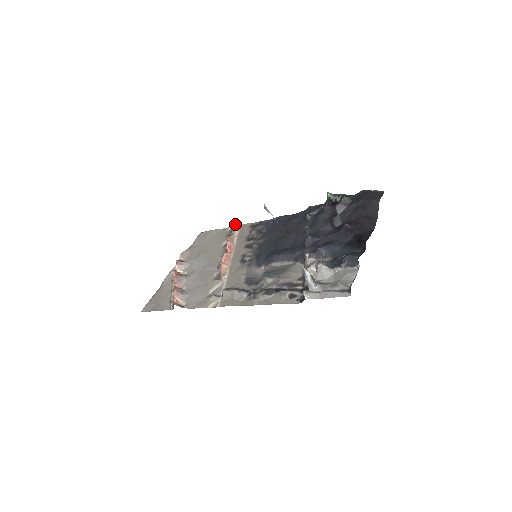
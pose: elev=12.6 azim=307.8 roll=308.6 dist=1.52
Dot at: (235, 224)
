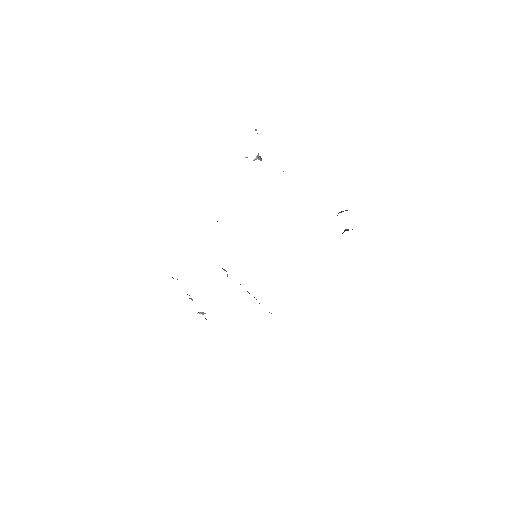
Dot at: occluded
